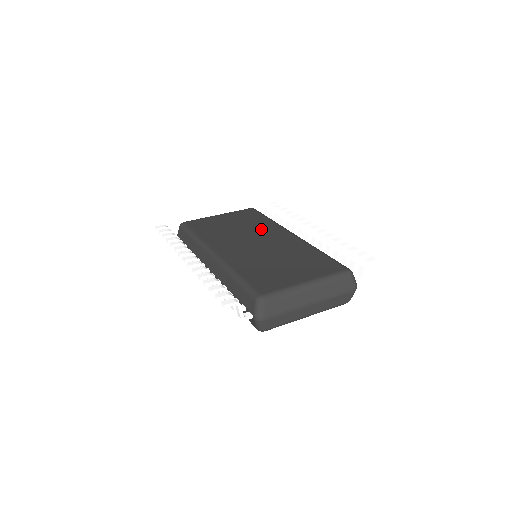
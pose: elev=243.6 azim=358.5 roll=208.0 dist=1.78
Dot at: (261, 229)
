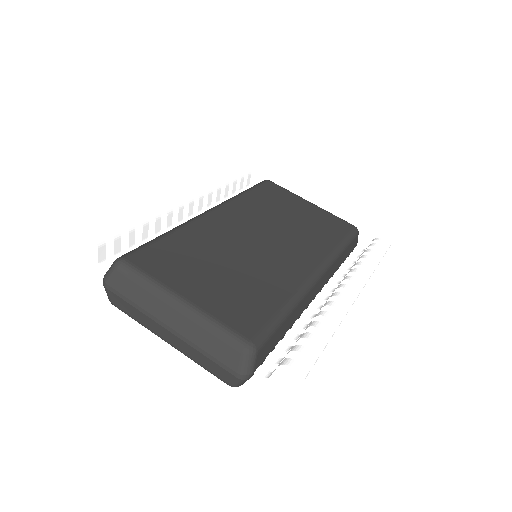
Dot at: (303, 240)
